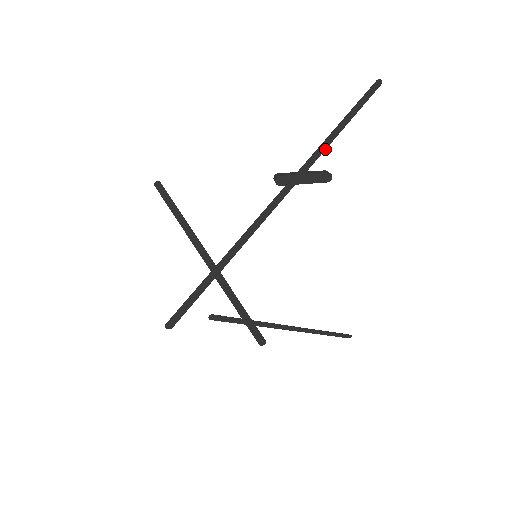
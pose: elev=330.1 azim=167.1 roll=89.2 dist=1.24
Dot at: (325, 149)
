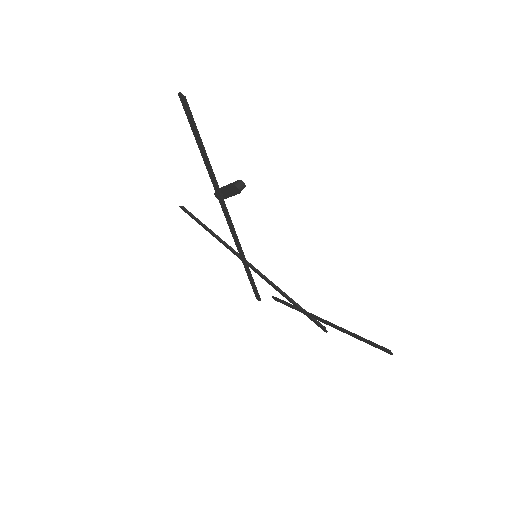
Dot at: (210, 167)
